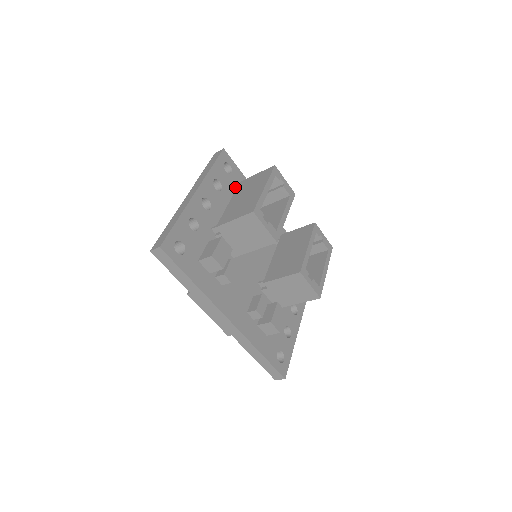
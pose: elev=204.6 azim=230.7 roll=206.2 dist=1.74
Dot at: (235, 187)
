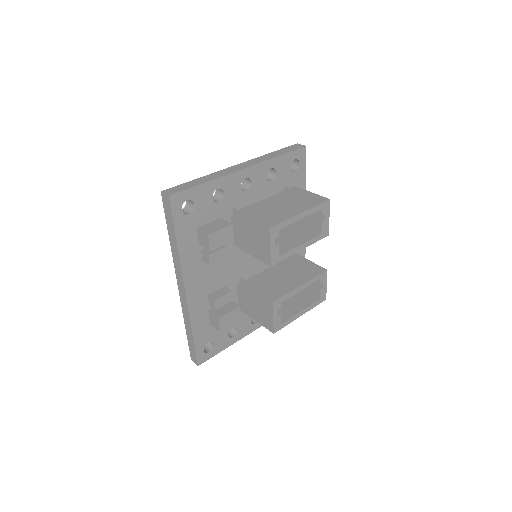
Dot at: (287, 187)
